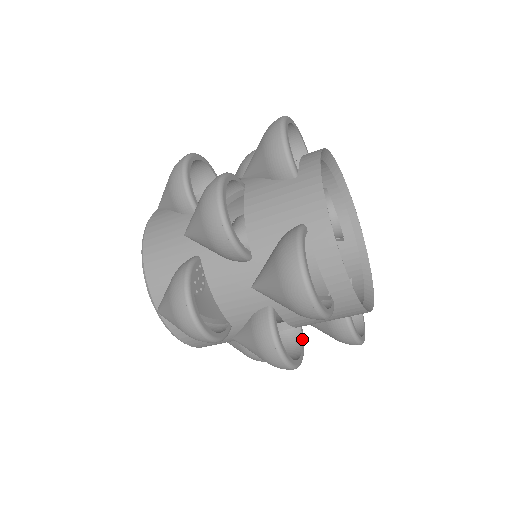
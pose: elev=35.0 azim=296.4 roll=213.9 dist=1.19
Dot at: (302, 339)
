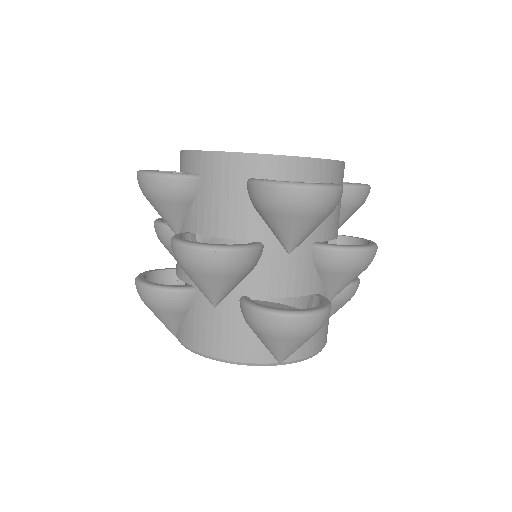
Dot at: (349, 237)
